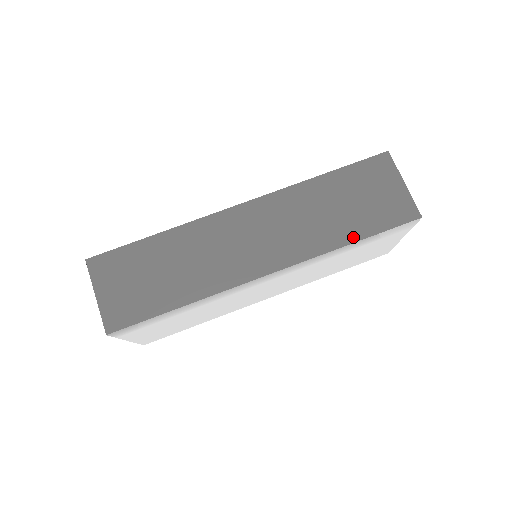
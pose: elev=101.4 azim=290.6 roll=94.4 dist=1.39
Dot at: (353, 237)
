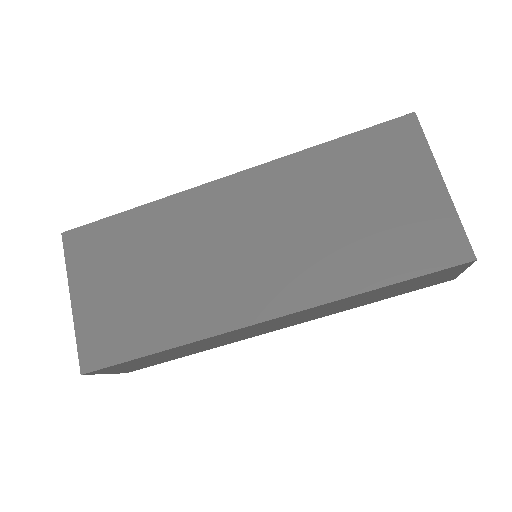
Dot at: (376, 301)
